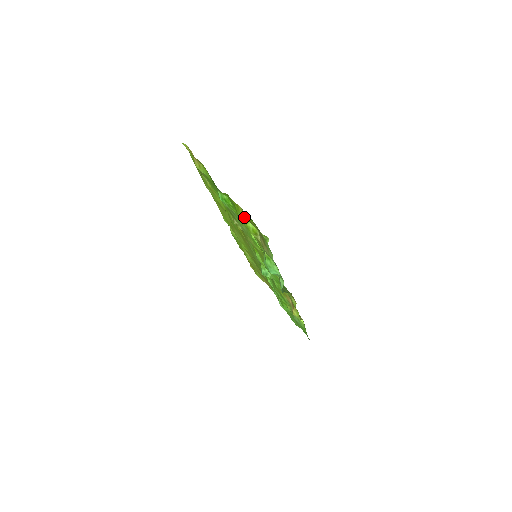
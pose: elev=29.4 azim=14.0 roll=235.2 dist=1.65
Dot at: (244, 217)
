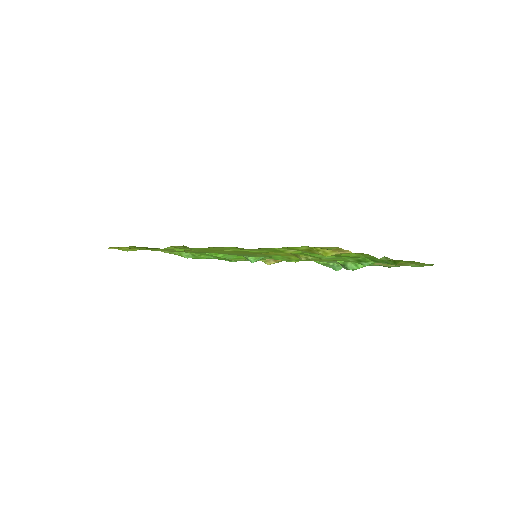
Dot at: occluded
